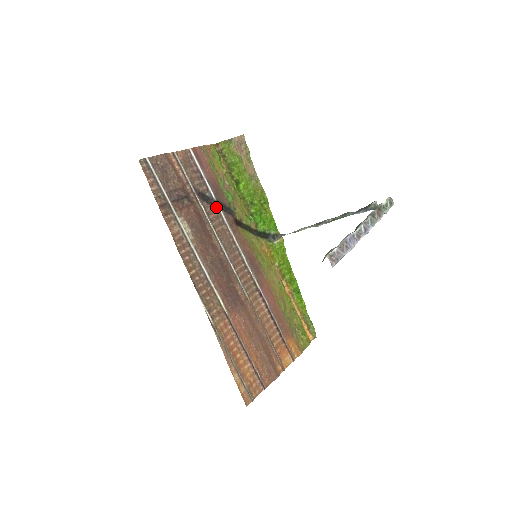
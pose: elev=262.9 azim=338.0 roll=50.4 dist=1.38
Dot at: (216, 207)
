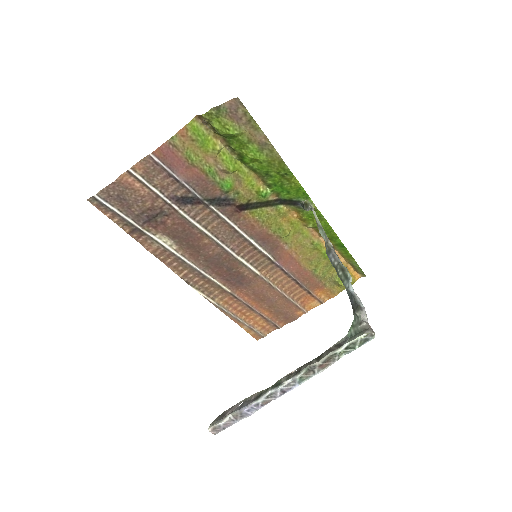
Dot at: (205, 205)
